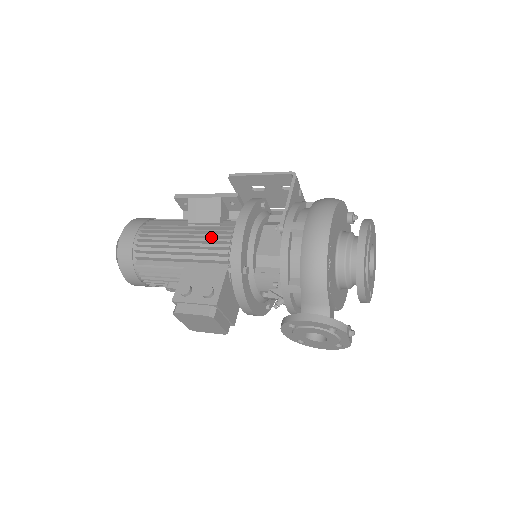
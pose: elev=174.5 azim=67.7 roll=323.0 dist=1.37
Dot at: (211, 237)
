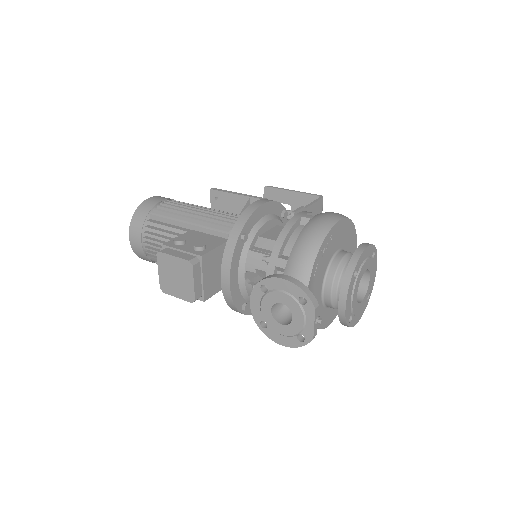
Dot at: occluded
